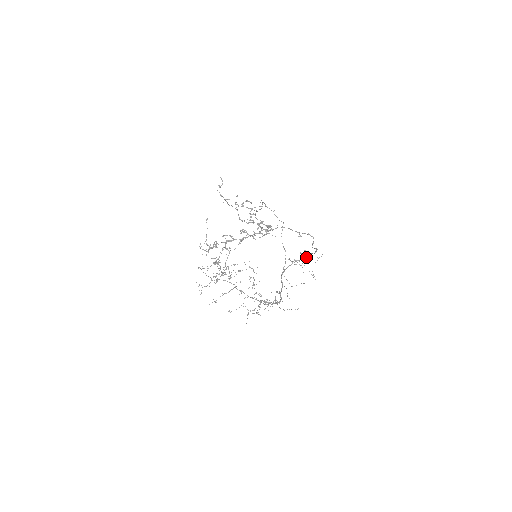
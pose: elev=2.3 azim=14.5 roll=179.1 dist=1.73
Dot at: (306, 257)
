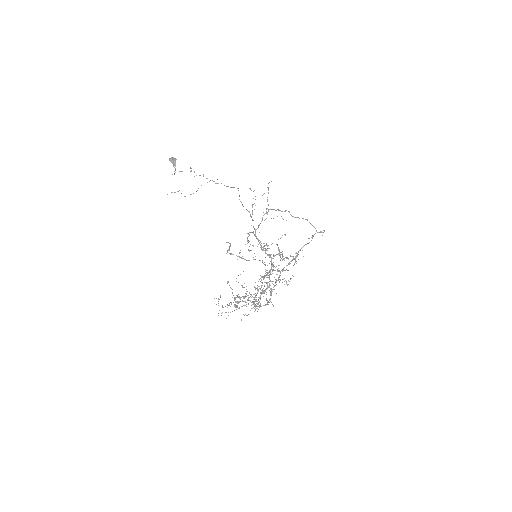
Dot at: occluded
